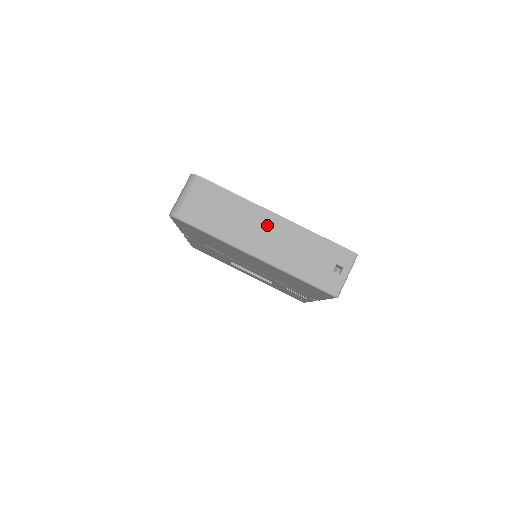
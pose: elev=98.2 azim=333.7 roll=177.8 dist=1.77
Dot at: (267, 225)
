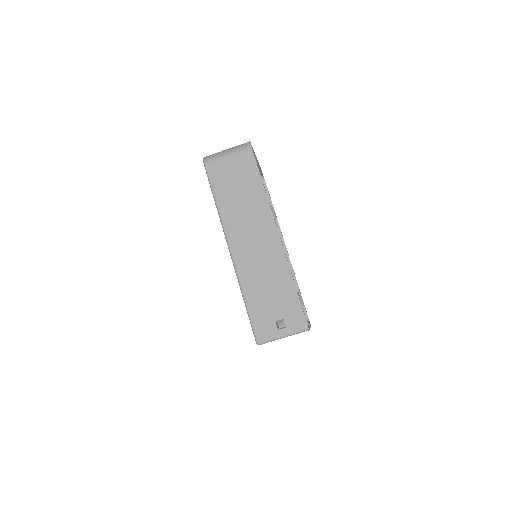
Dot at: (263, 235)
